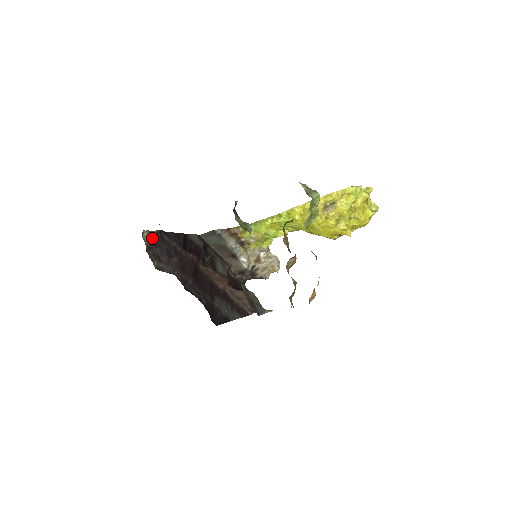
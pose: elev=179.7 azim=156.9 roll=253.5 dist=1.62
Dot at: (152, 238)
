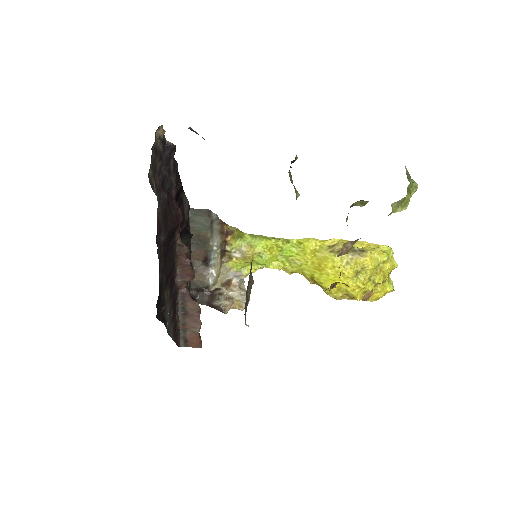
Dot at: (162, 145)
